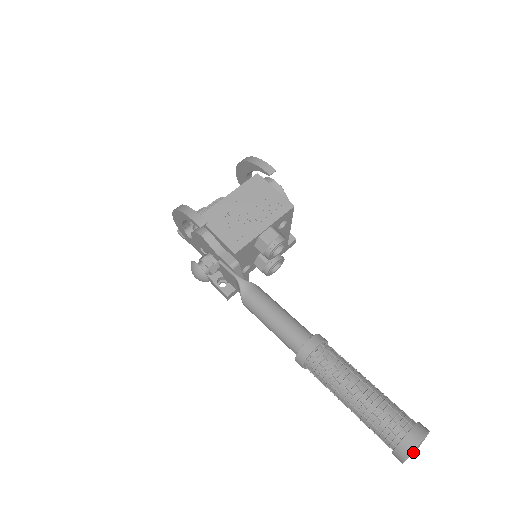
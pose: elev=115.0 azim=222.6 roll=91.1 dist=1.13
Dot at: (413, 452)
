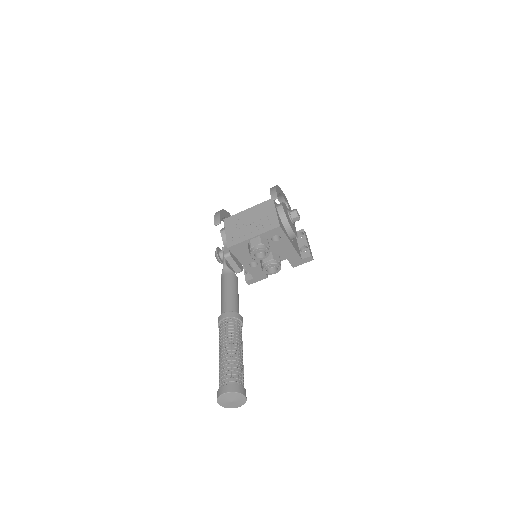
Dot at: (224, 400)
